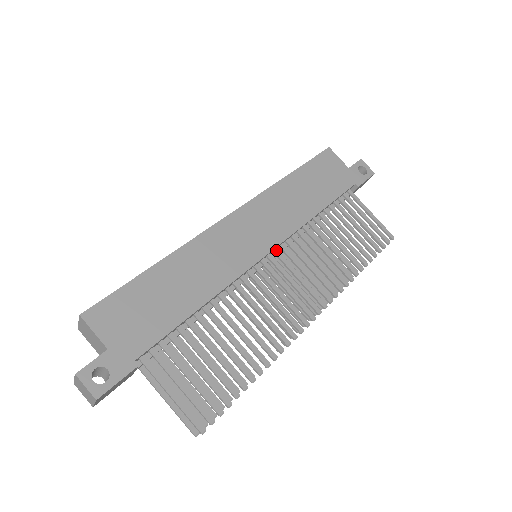
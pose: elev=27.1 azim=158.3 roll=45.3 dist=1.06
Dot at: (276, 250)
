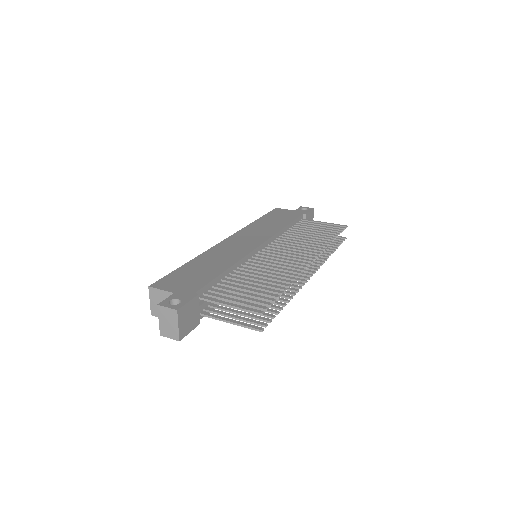
Dot at: (267, 246)
